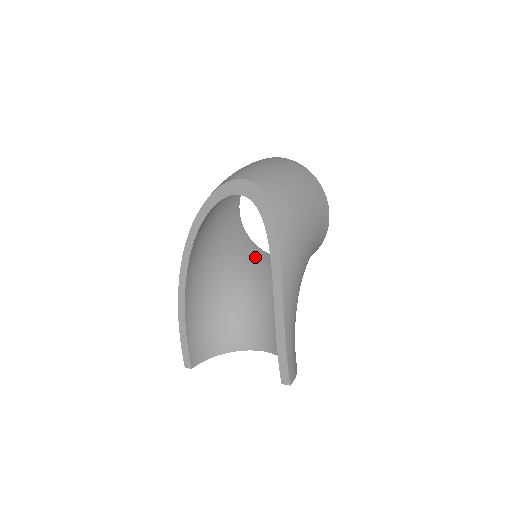
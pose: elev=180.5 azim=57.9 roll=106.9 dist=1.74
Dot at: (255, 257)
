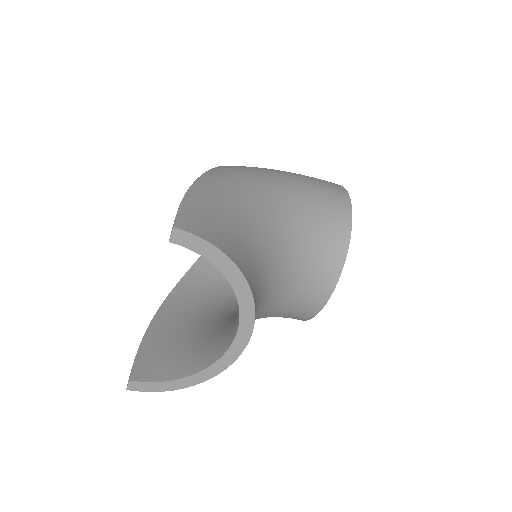
Dot at: occluded
